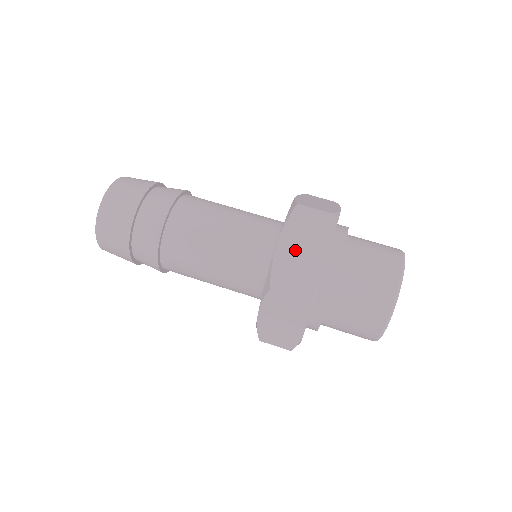
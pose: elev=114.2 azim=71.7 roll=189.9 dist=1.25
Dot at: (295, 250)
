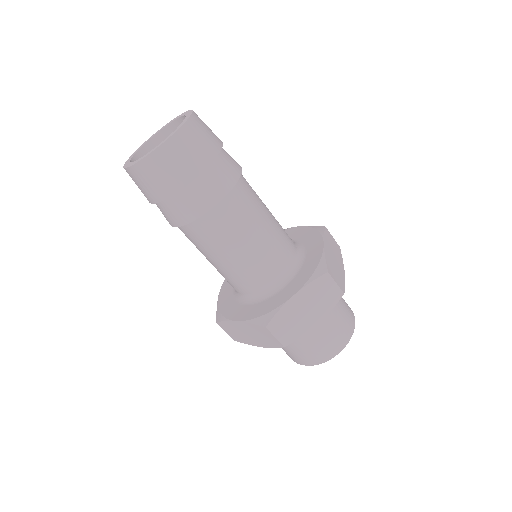
Dot at: (302, 307)
